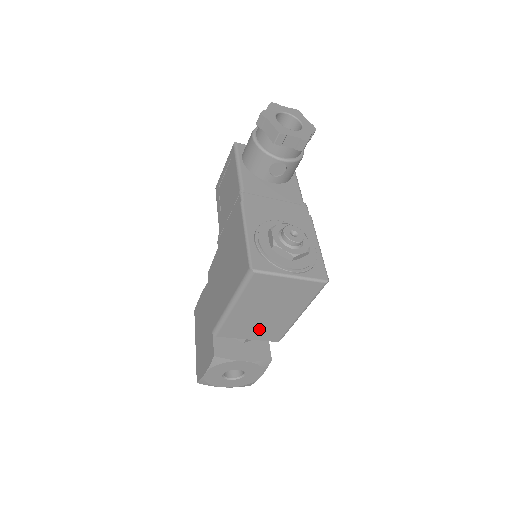
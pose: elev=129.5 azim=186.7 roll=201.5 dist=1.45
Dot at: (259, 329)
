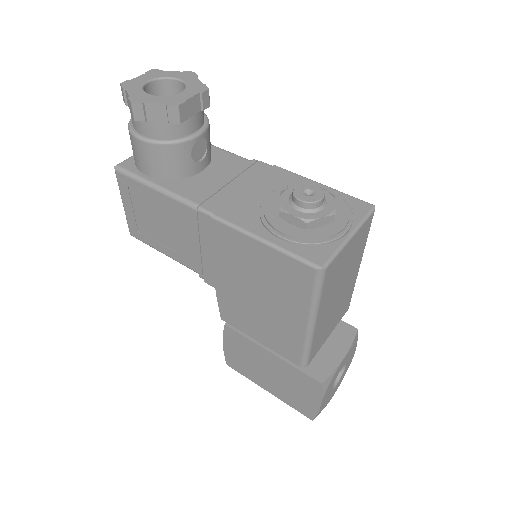
Dot at: (335, 316)
